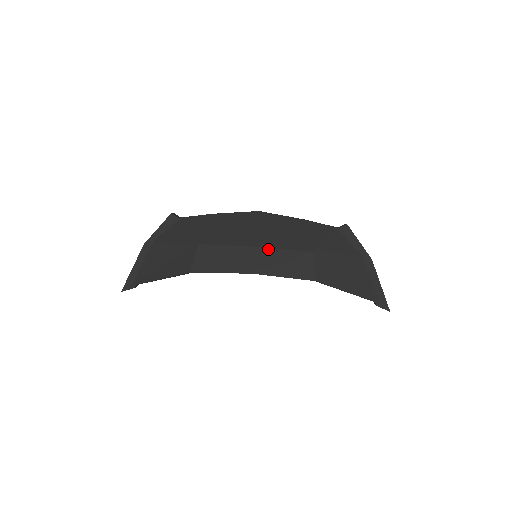
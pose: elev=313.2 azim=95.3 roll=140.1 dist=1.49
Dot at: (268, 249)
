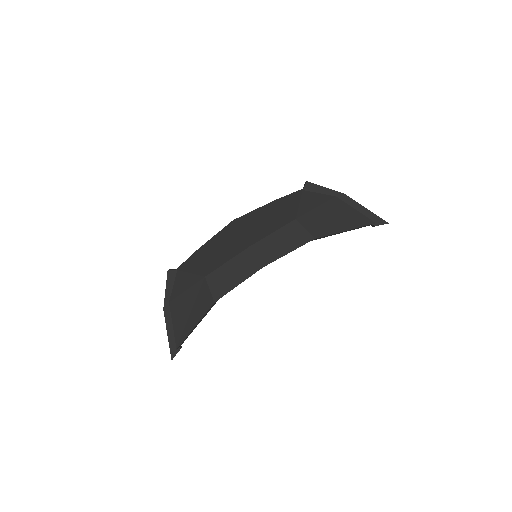
Dot at: (261, 241)
